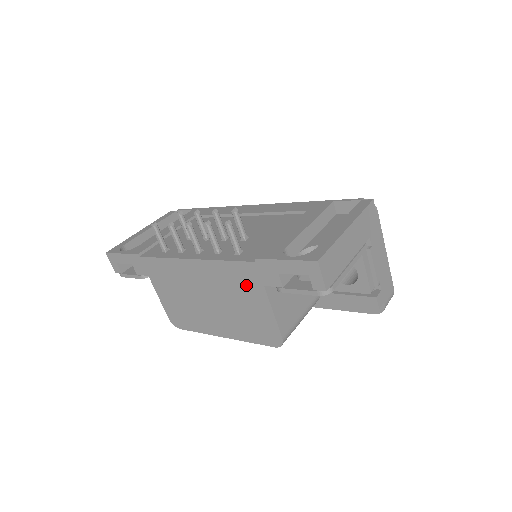
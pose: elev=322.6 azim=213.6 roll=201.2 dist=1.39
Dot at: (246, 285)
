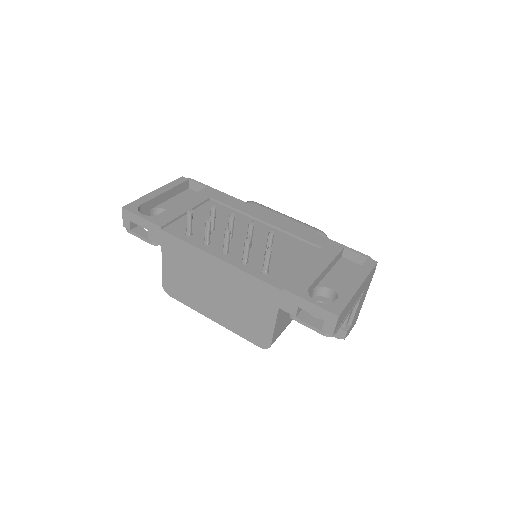
Dot at: (262, 300)
